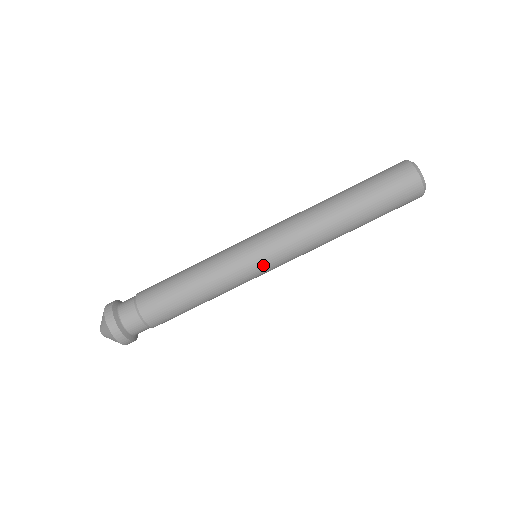
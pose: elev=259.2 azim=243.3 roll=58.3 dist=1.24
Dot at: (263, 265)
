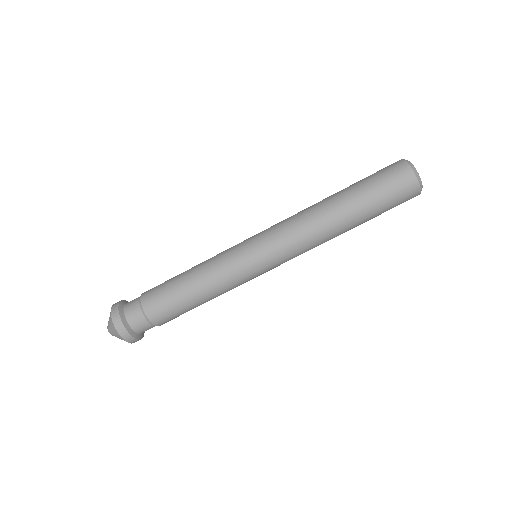
Dot at: (267, 271)
